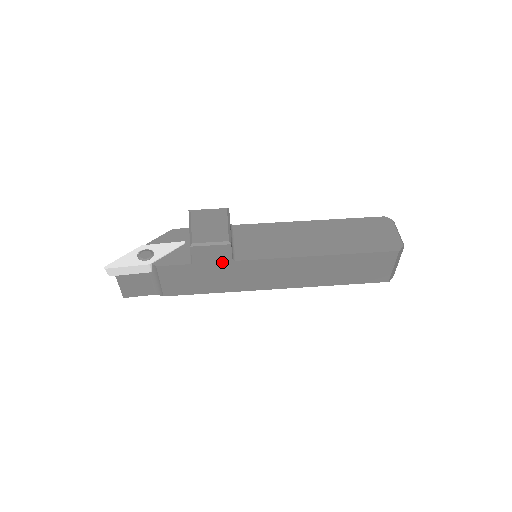
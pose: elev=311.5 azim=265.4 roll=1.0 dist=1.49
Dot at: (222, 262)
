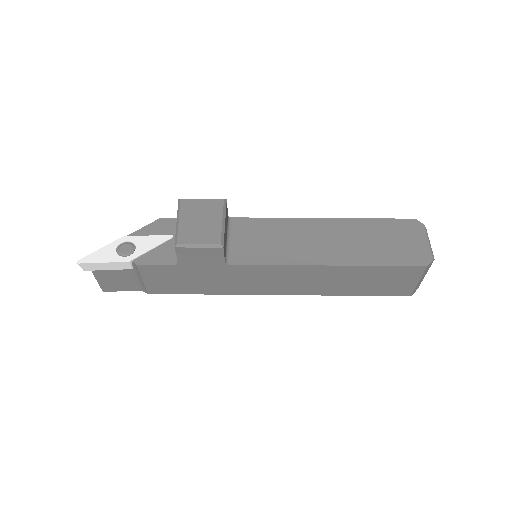
Dot at: (213, 265)
